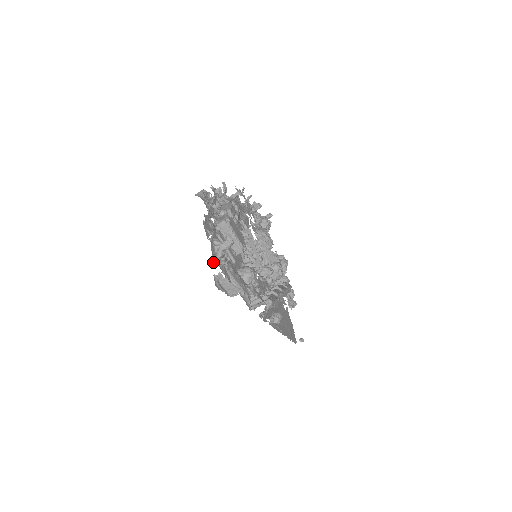
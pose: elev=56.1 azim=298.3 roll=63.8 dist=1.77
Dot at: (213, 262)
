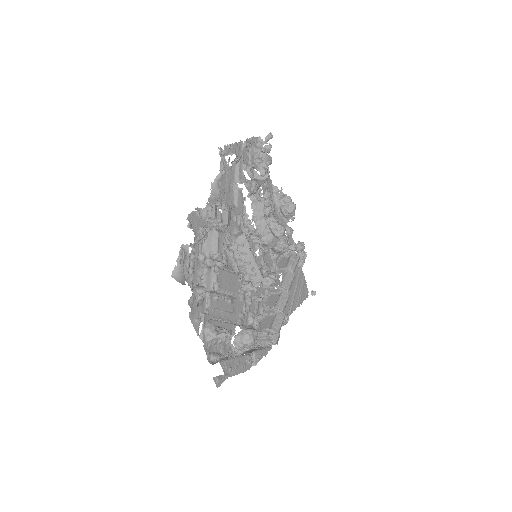
Dot at: (209, 361)
